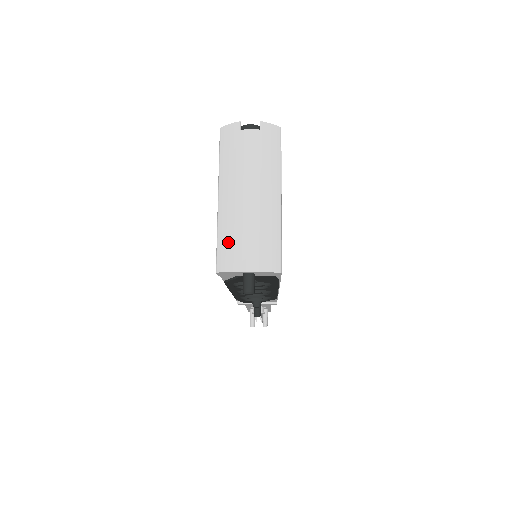
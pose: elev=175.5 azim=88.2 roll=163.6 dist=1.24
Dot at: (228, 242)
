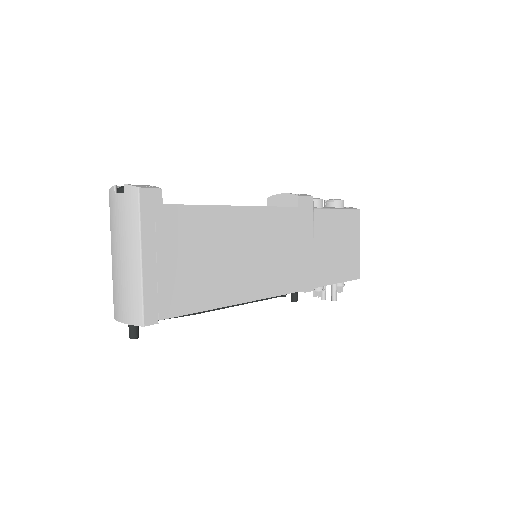
Dot at: (115, 296)
